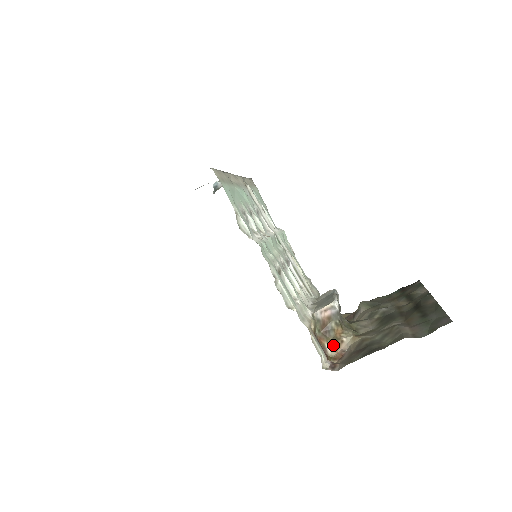
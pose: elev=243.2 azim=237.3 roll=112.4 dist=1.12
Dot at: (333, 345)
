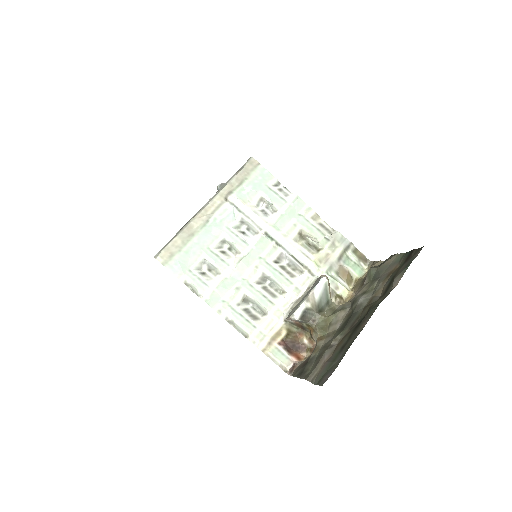
Dot at: (310, 339)
